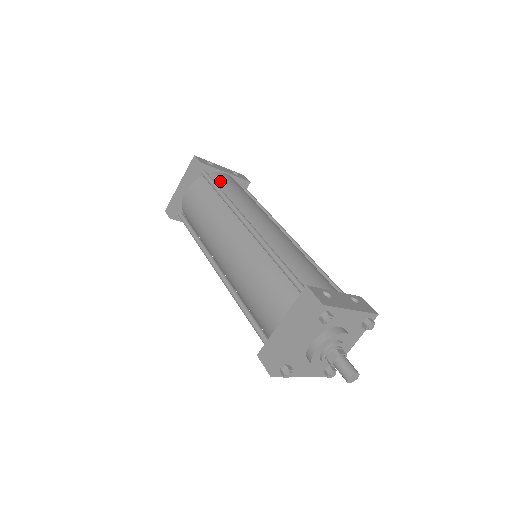
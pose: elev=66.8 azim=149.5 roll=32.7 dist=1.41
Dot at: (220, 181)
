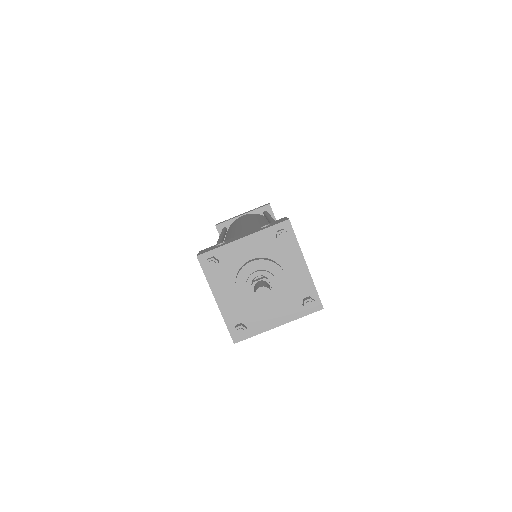
Dot at: (231, 225)
